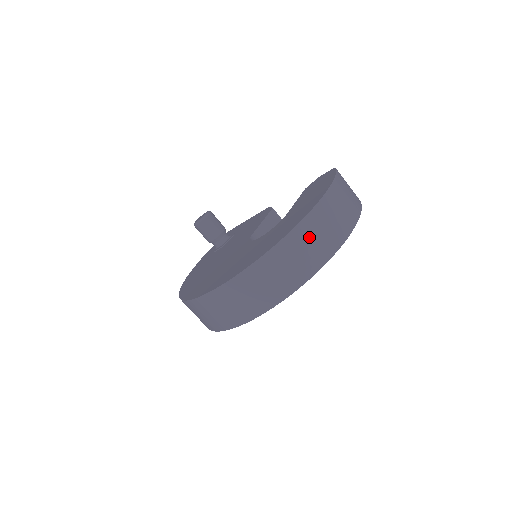
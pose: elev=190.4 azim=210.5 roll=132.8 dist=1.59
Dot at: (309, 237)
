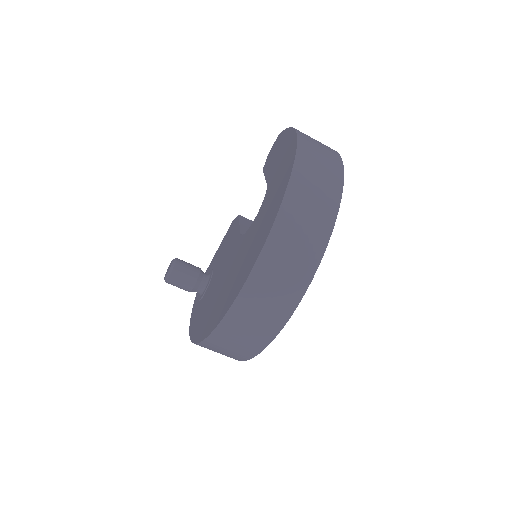
Dot at: (313, 165)
